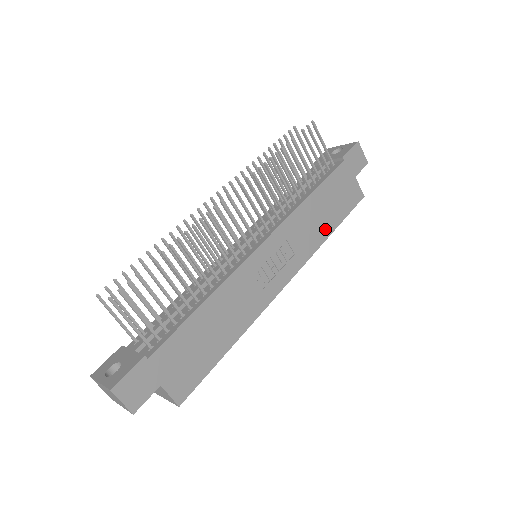
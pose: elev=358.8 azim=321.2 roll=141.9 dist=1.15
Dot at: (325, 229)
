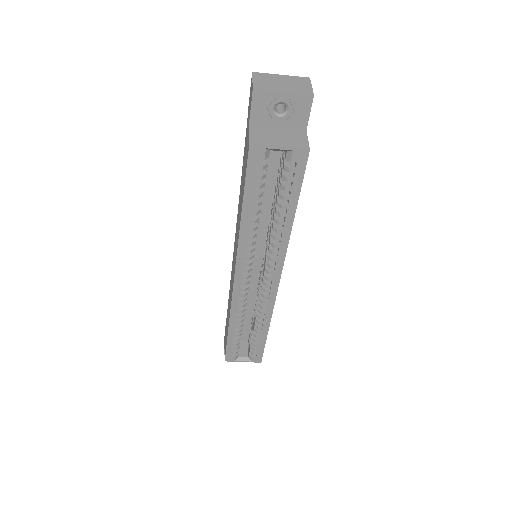
Dot at: occluded
